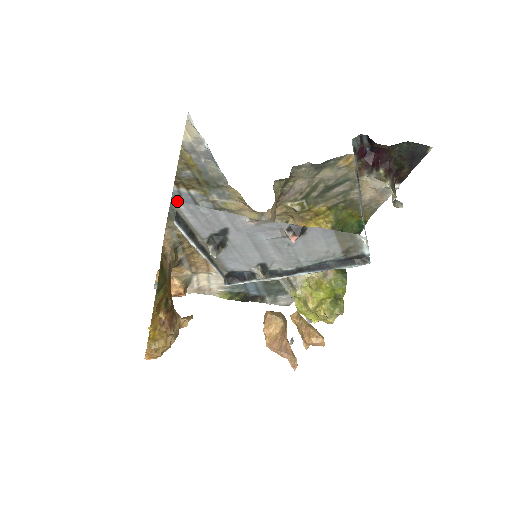
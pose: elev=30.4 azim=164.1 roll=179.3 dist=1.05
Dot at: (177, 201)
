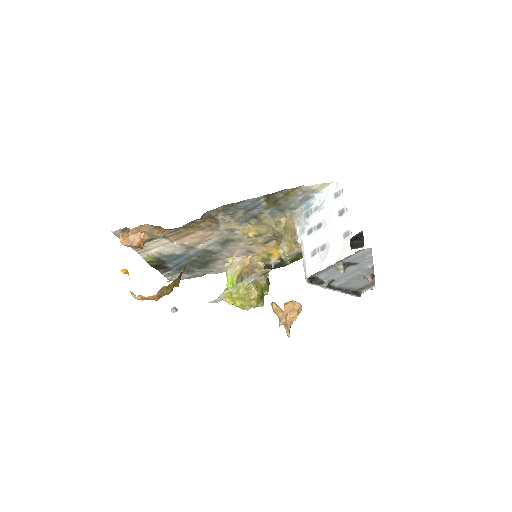
Dot at: (249, 201)
